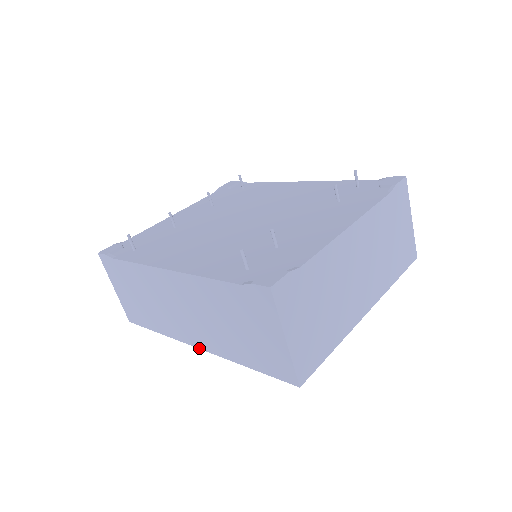
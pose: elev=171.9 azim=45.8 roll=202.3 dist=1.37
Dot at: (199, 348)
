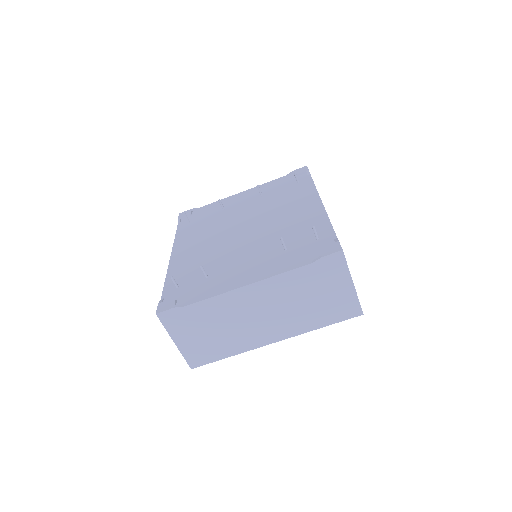
Dot at: occluded
